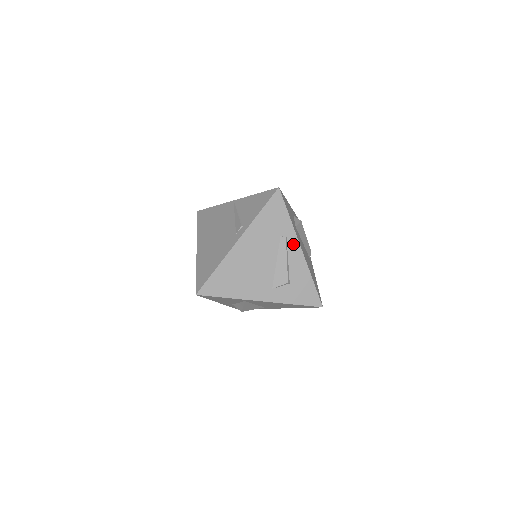
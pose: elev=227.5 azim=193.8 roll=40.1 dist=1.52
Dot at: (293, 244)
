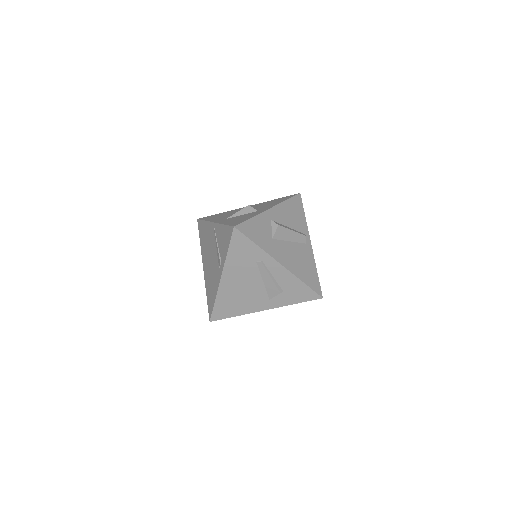
Dot at: (271, 263)
